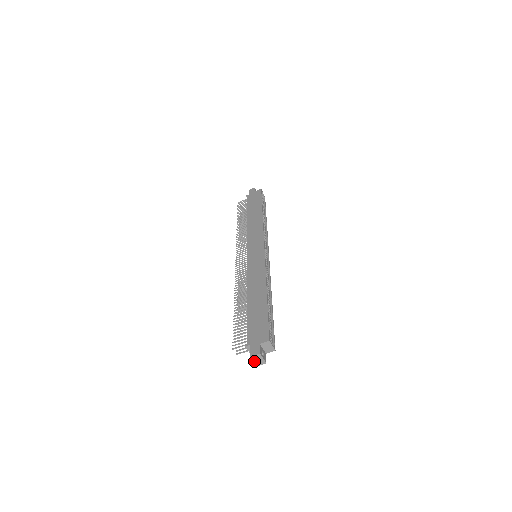
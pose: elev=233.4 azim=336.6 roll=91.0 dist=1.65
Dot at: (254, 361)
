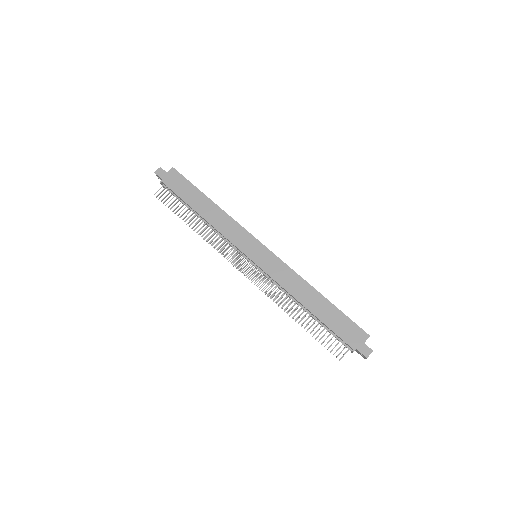
Dot at: (366, 358)
